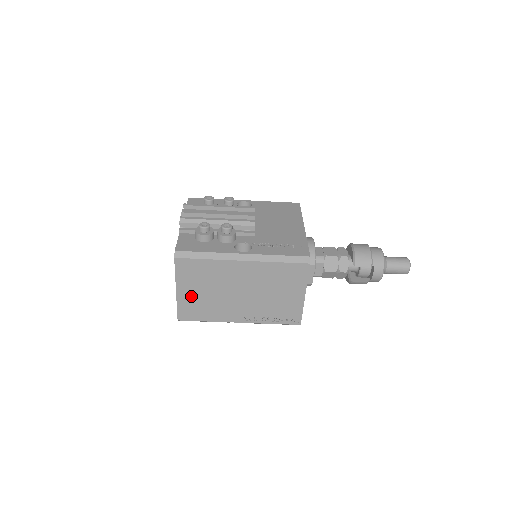
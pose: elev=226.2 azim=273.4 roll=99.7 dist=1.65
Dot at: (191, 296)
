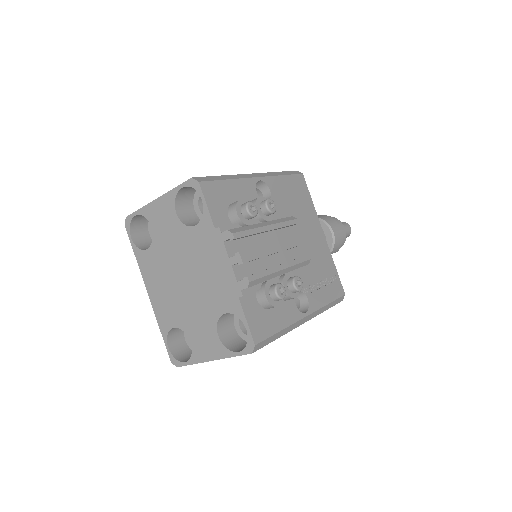
Dot at: occluded
